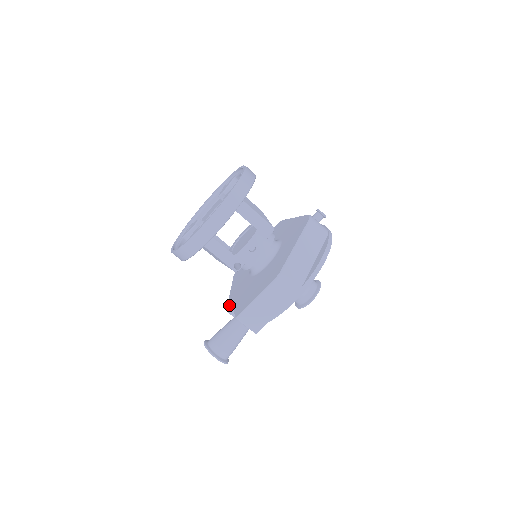
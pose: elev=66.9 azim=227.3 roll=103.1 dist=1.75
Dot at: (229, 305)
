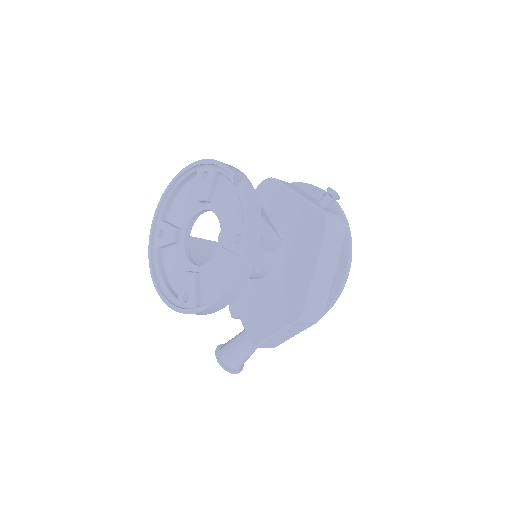
Dot at: (232, 310)
